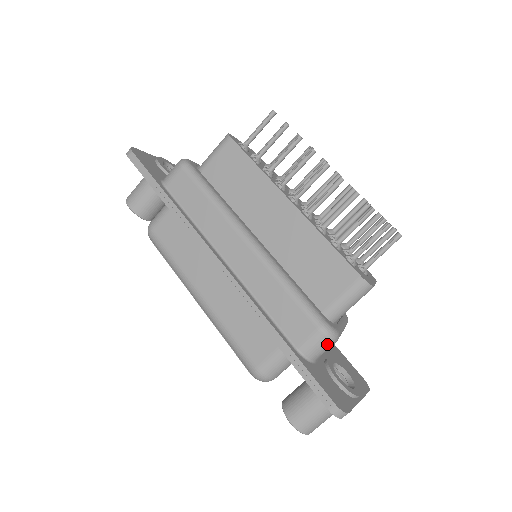
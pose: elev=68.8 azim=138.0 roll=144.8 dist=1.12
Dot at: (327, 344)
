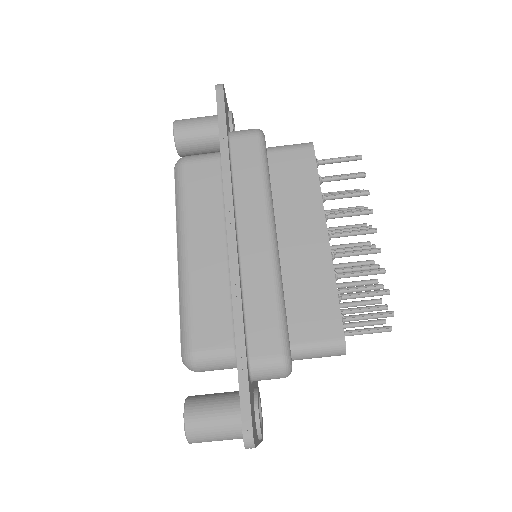
Dot at: (277, 374)
